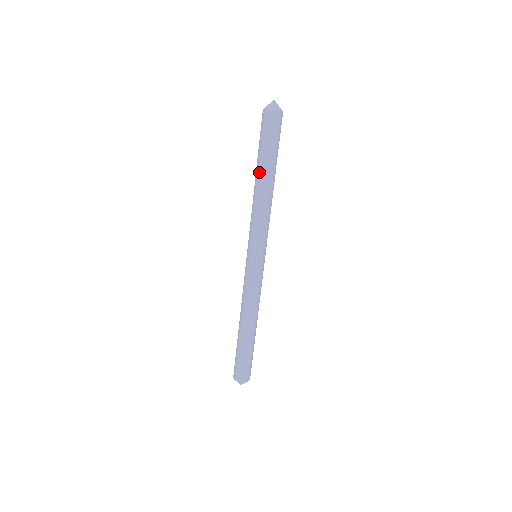
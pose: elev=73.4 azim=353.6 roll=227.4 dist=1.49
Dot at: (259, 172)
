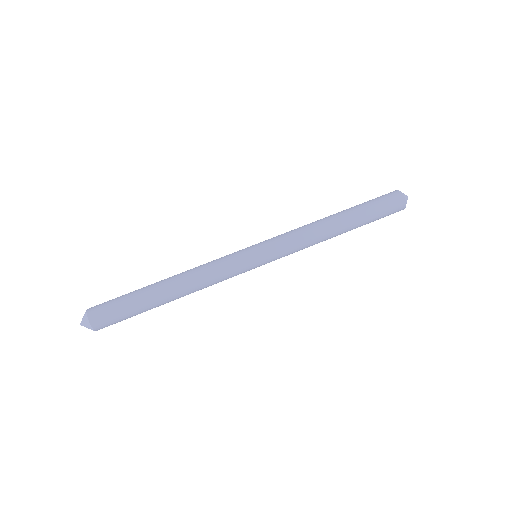
Dot at: (344, 213)
